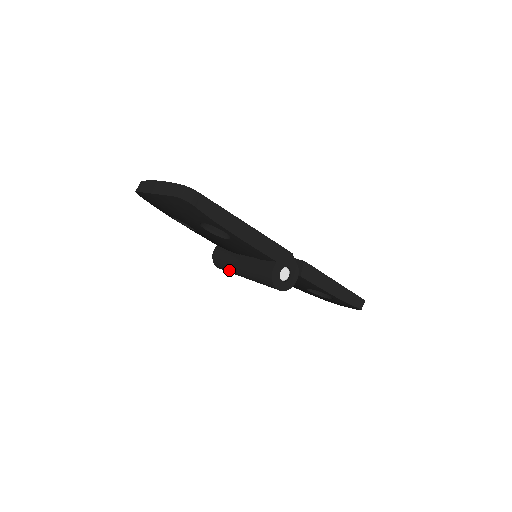
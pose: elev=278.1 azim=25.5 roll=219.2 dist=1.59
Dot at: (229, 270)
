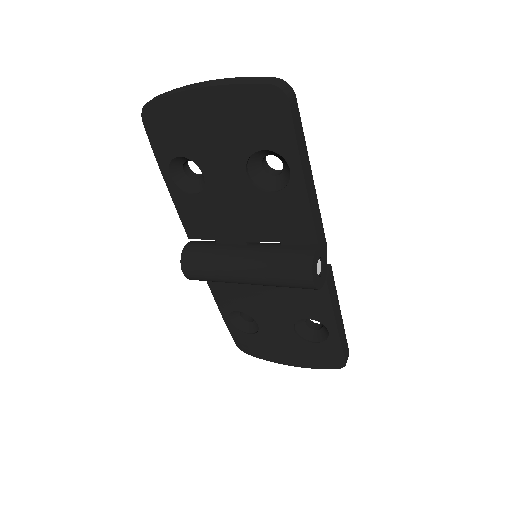
Dot at: (213, 268)
